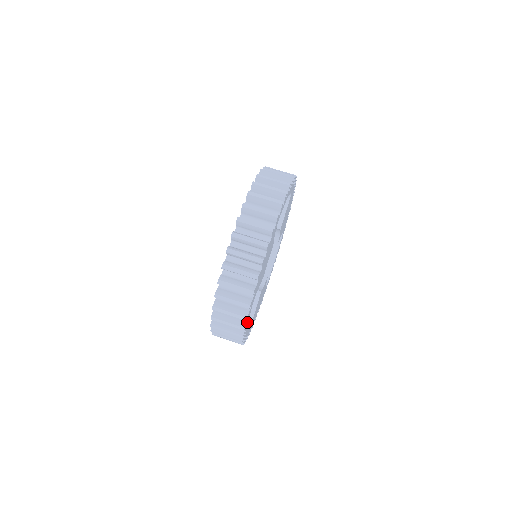
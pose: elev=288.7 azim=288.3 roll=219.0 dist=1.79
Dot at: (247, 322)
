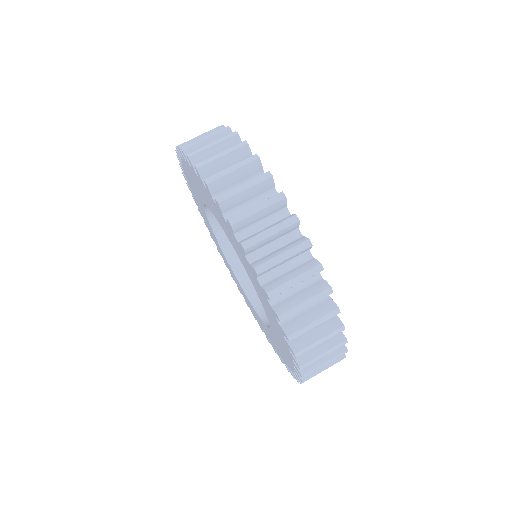
Dot at: occluded
